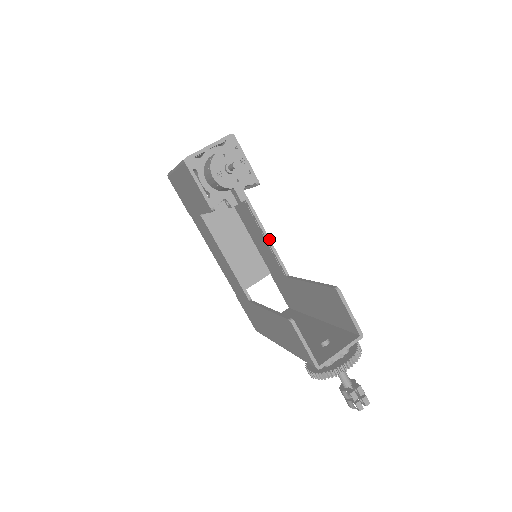
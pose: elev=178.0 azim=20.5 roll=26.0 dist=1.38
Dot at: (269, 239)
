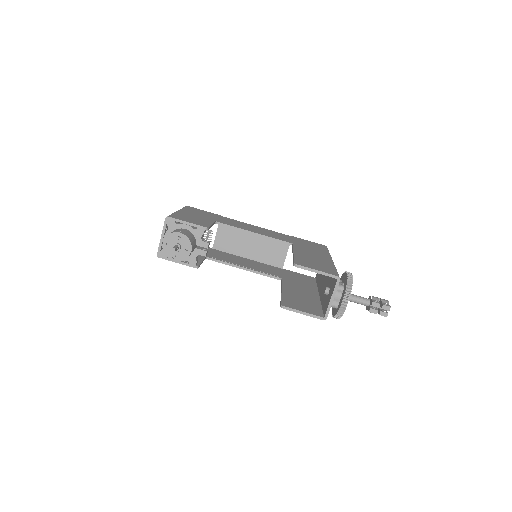
Dot at: (258, 234)
